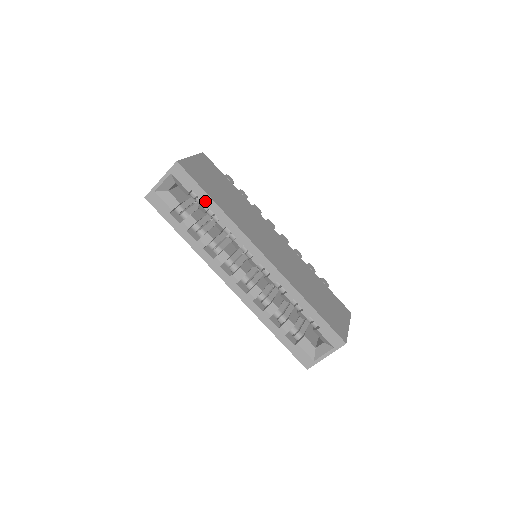
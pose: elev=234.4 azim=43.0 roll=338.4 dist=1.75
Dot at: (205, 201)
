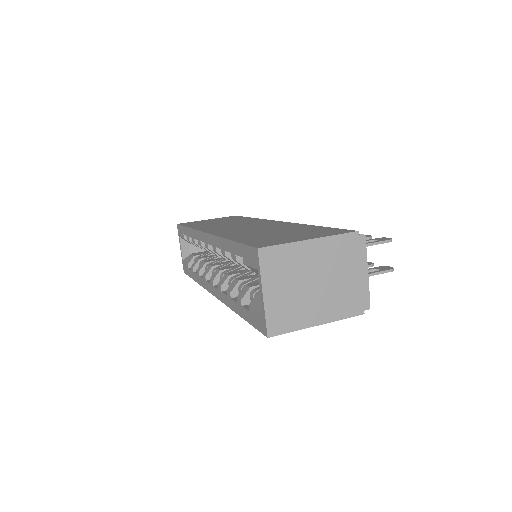
Dot at: (187, 233)
